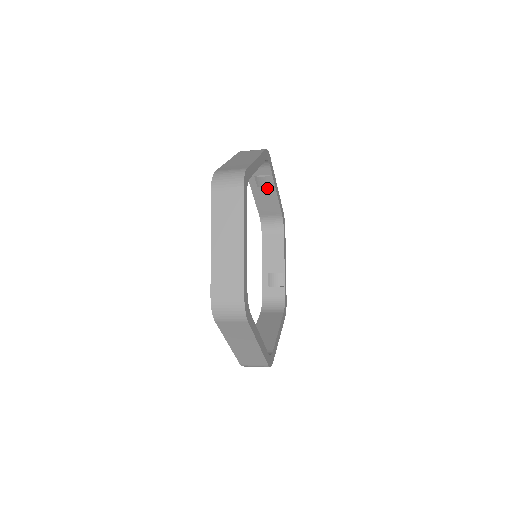
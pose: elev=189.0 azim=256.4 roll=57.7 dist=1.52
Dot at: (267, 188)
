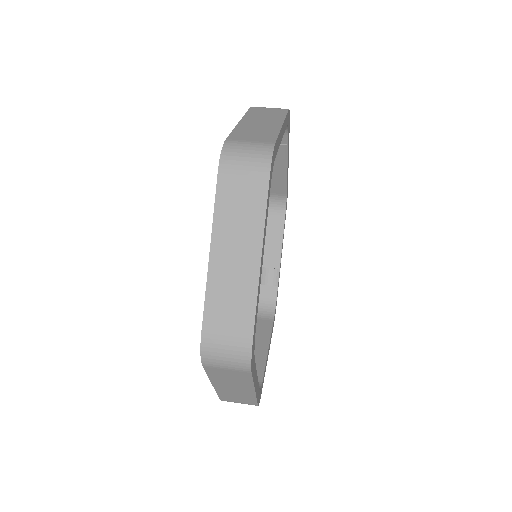
Dot at: (276, 160)
